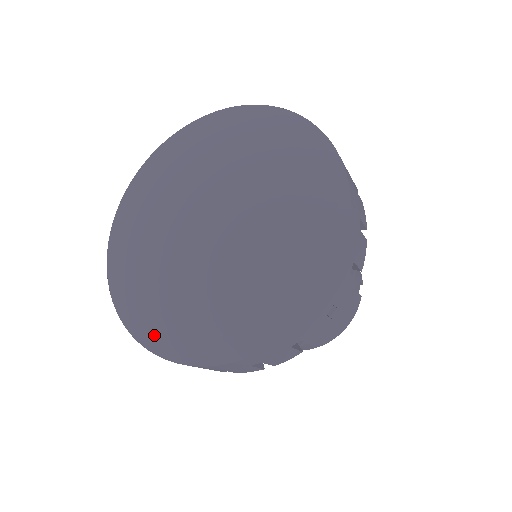
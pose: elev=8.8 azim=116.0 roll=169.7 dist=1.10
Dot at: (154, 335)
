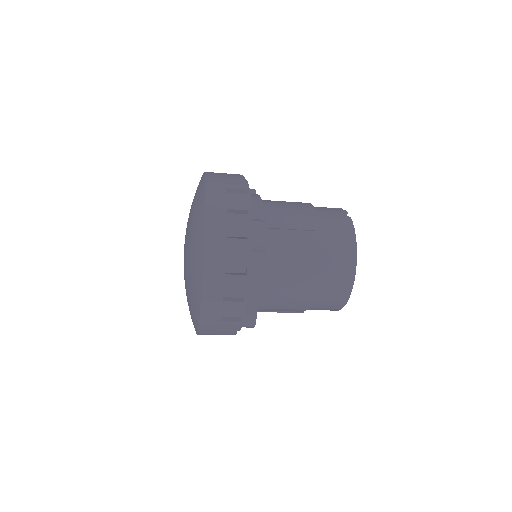
Dot at: (195, 314)
